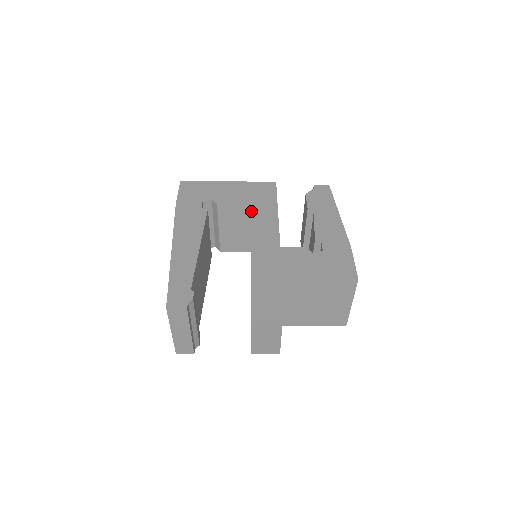
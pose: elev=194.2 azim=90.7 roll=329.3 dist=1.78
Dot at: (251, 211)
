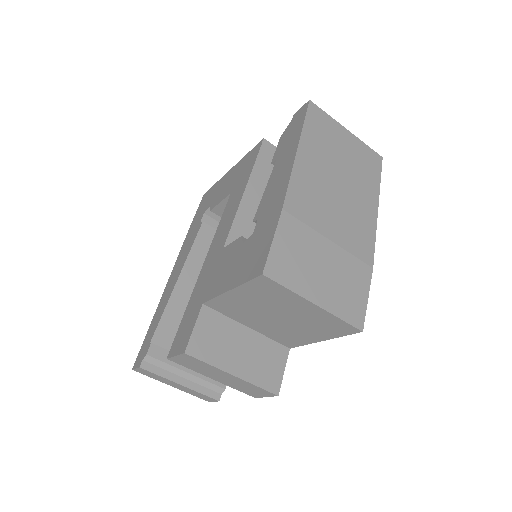
Dot at: (226, 204)
